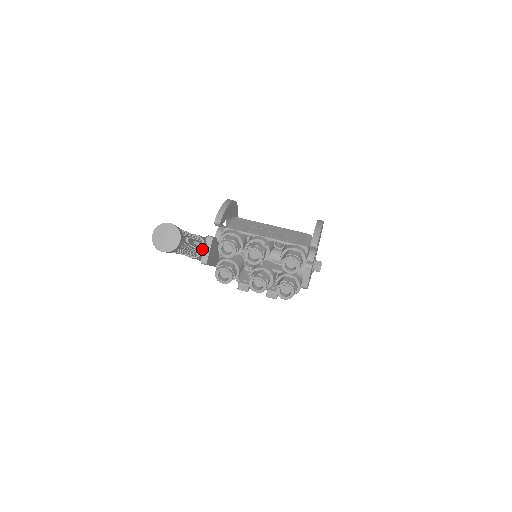
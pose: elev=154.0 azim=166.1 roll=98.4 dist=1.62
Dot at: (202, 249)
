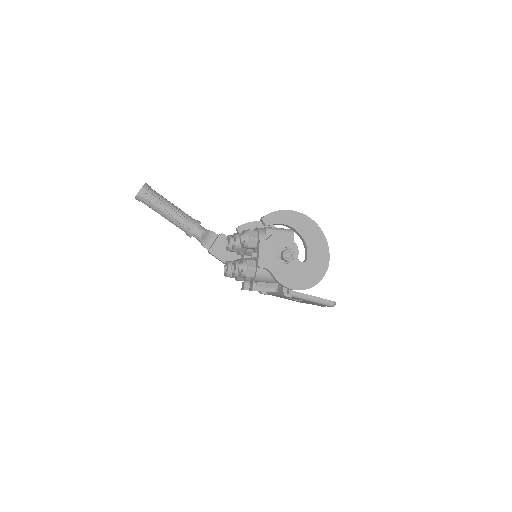
Dot at: (191, 226)
